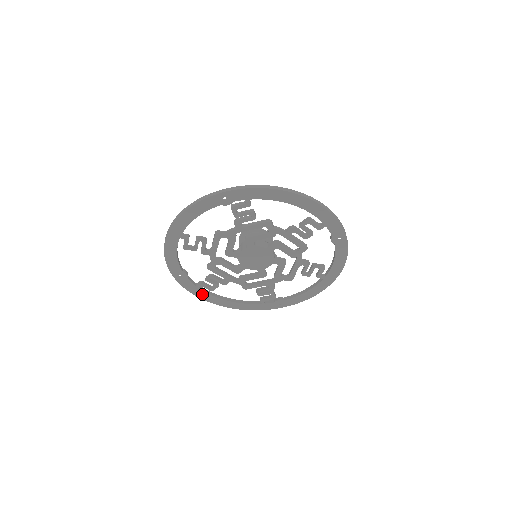
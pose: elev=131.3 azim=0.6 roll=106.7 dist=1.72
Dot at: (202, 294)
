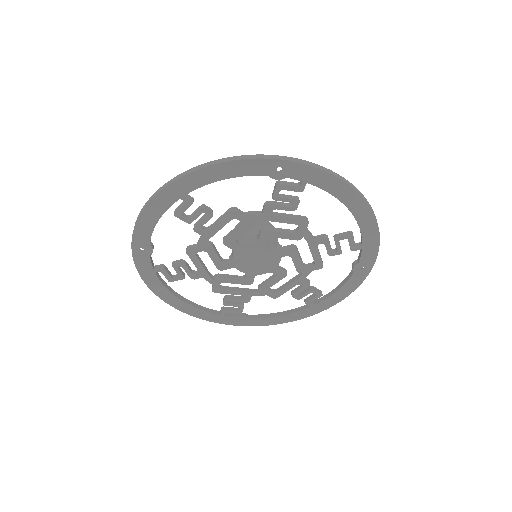
Dot at: (154, 282)
